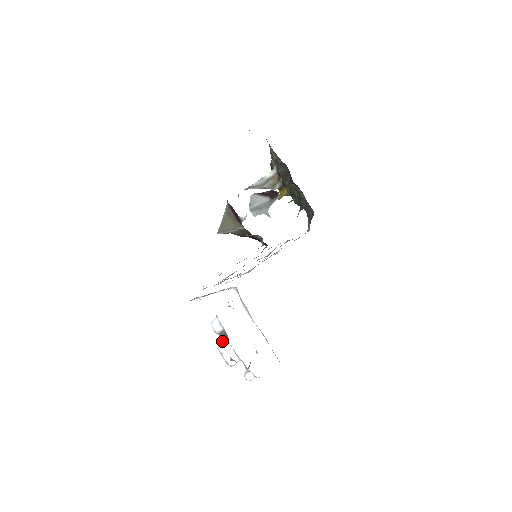
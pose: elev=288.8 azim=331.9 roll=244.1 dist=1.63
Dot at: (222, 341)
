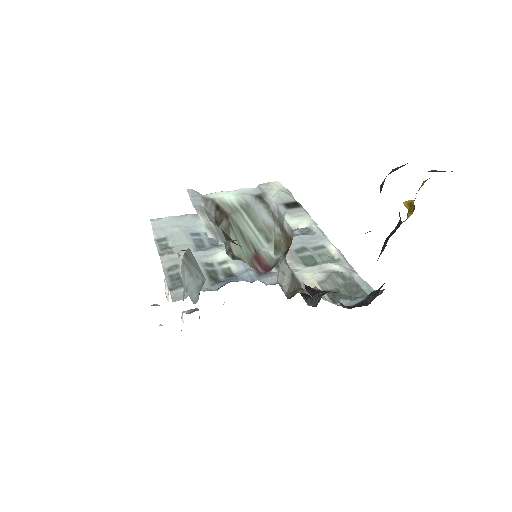
Dot at: occluded
